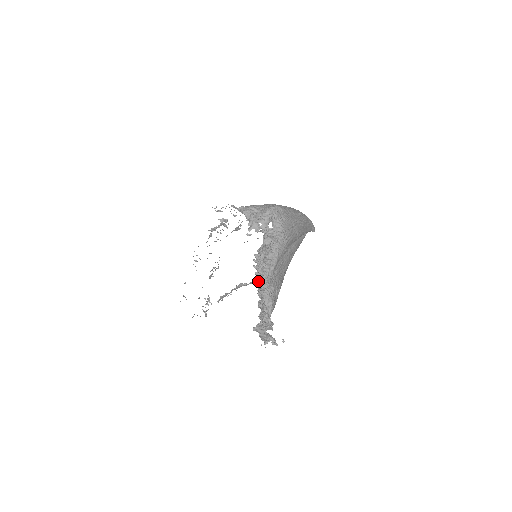
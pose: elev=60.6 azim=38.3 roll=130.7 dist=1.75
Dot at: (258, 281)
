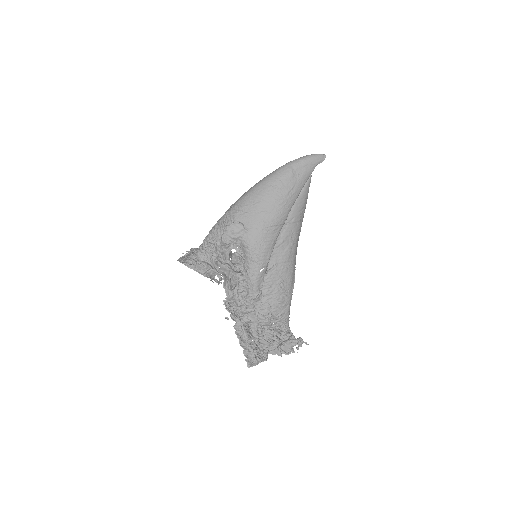
Dot at: (246, 322)
